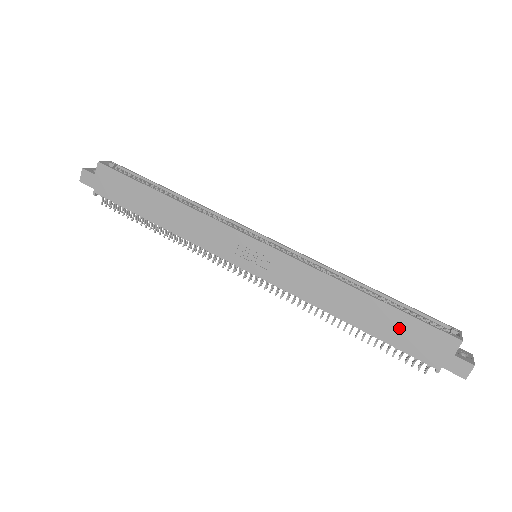
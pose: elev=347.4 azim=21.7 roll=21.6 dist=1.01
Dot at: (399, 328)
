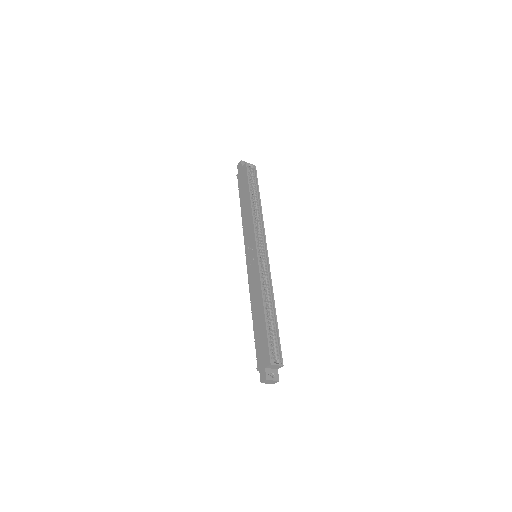
Dot at: (261, 336)
